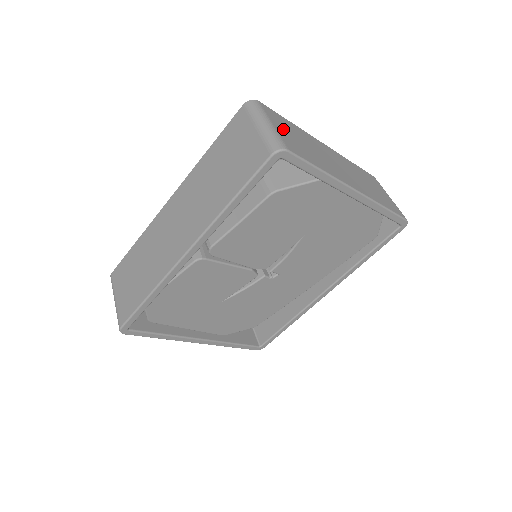
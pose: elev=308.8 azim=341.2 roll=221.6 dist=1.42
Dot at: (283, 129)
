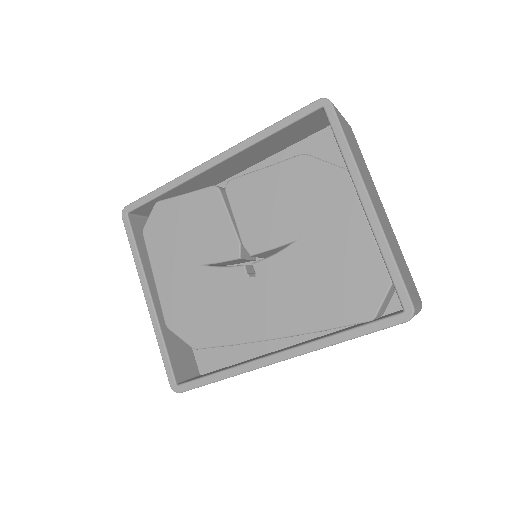
Dot at: (349, 130)
